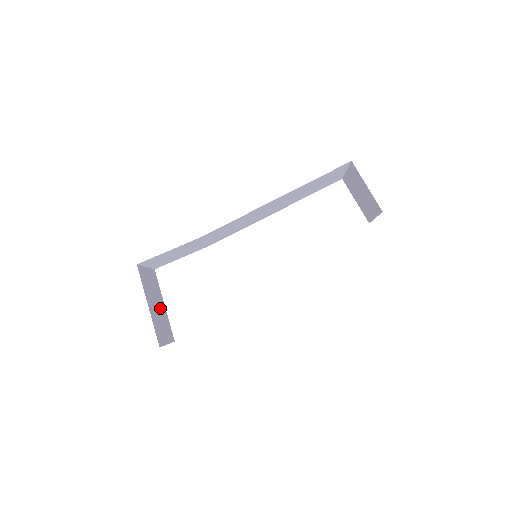
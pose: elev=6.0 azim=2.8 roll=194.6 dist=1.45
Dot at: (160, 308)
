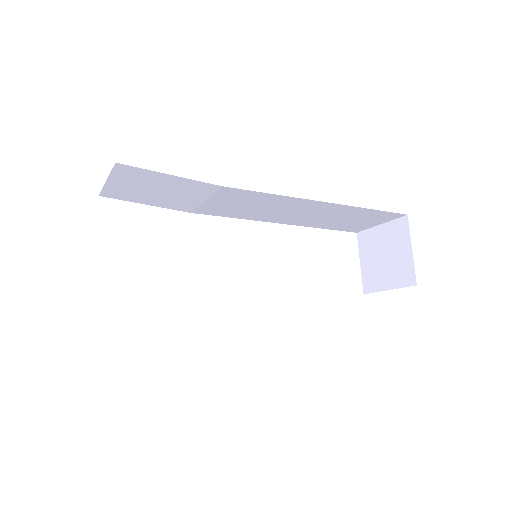
Dot at: occluded
